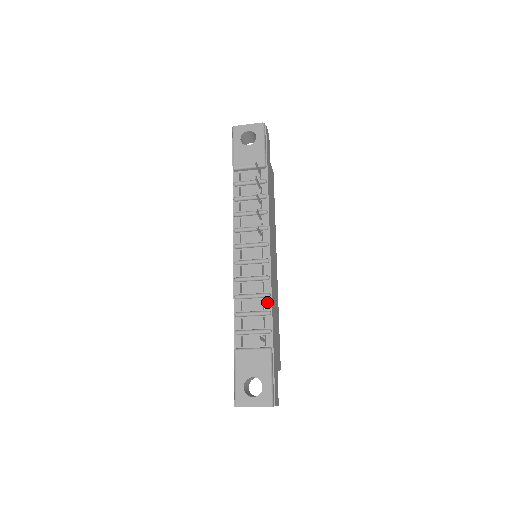
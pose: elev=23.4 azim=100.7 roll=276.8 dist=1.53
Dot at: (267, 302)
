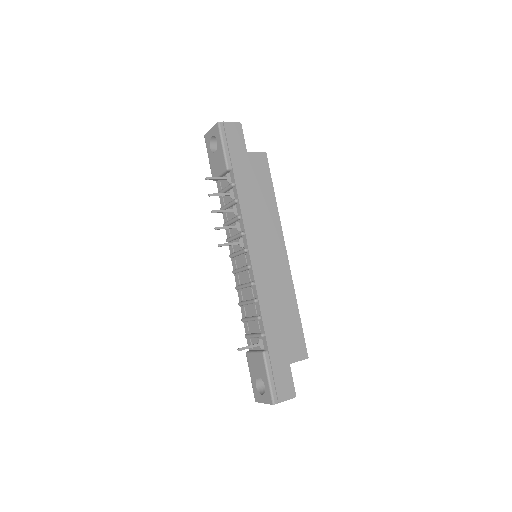
Dot at: (257, 307)
